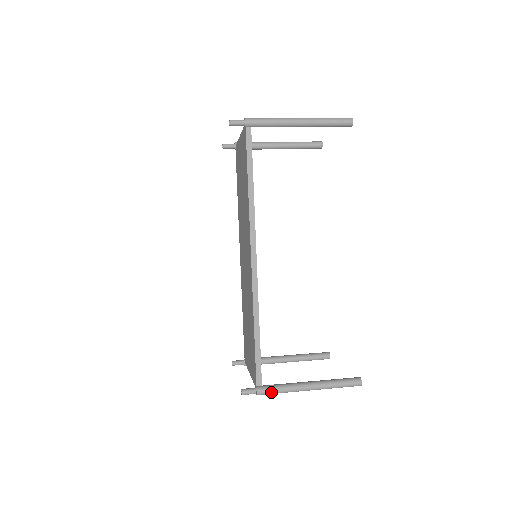
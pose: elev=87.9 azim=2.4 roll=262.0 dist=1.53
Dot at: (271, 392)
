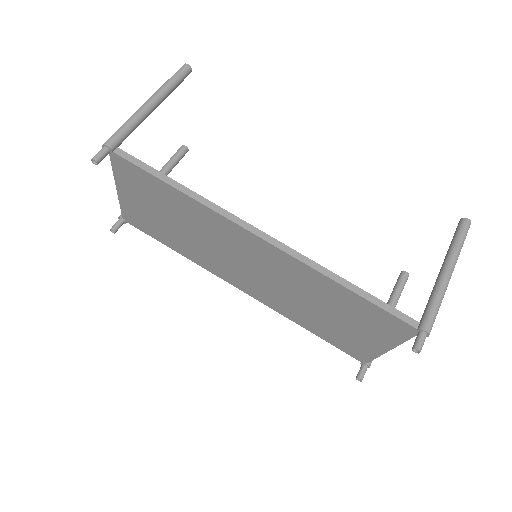
Dot at: (434, 316)
